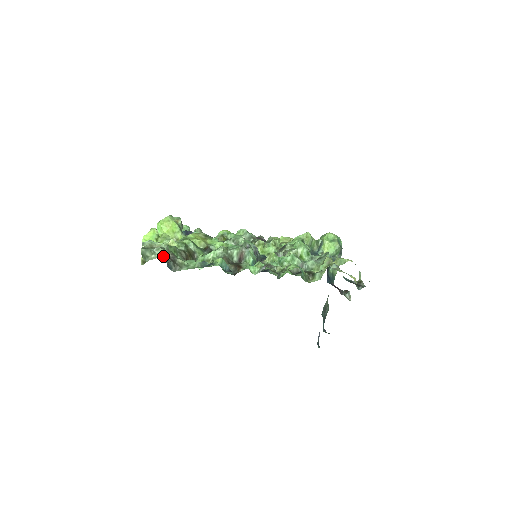
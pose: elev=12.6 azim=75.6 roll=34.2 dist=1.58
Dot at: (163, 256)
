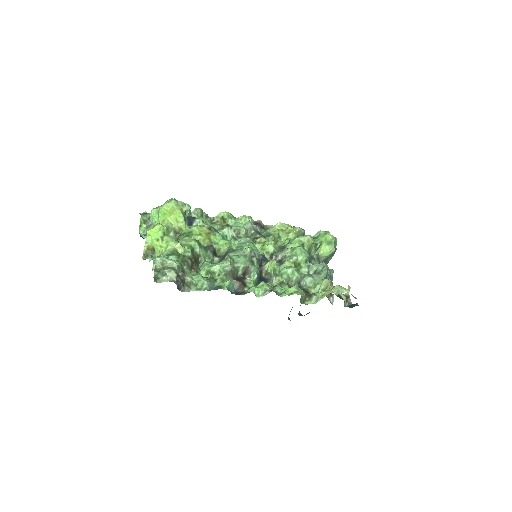
Dot at: (174, 279)
